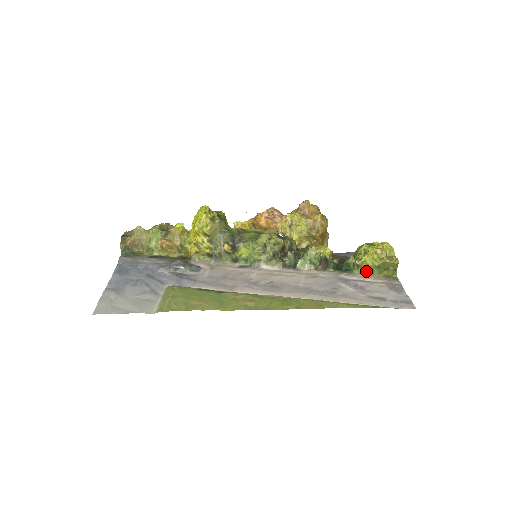
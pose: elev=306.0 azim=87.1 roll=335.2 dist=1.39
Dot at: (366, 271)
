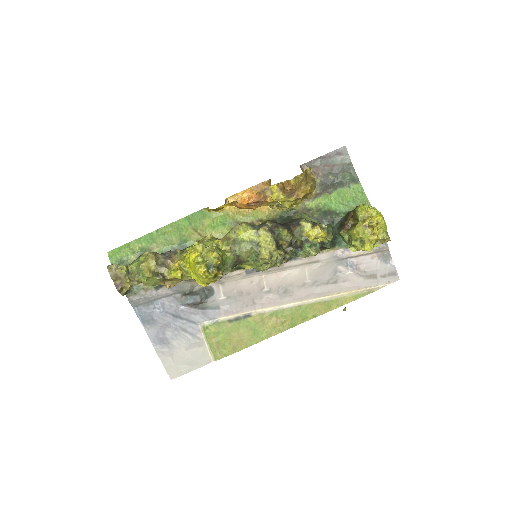
Dot at: occluded
